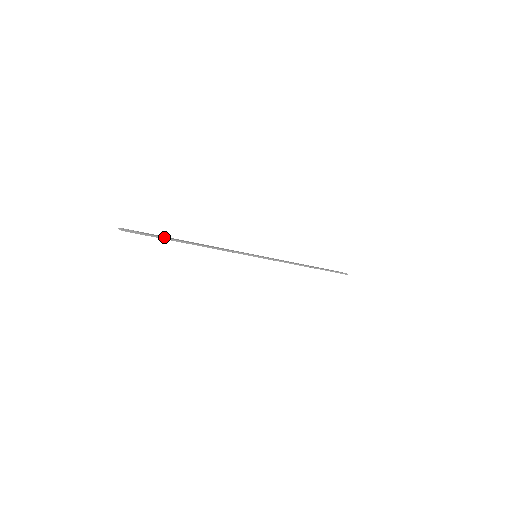
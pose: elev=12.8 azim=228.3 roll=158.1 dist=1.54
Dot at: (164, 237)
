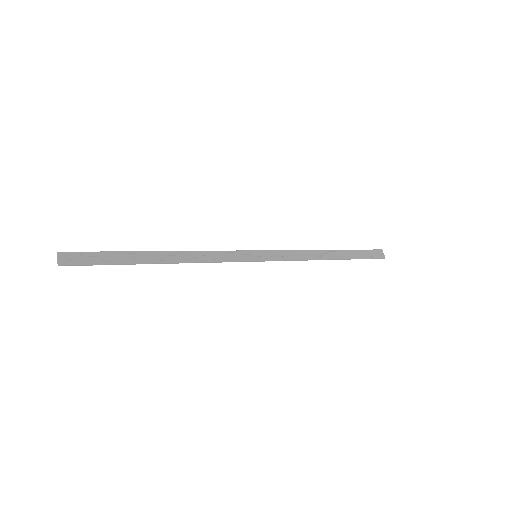
Dot at: (120, 262)
